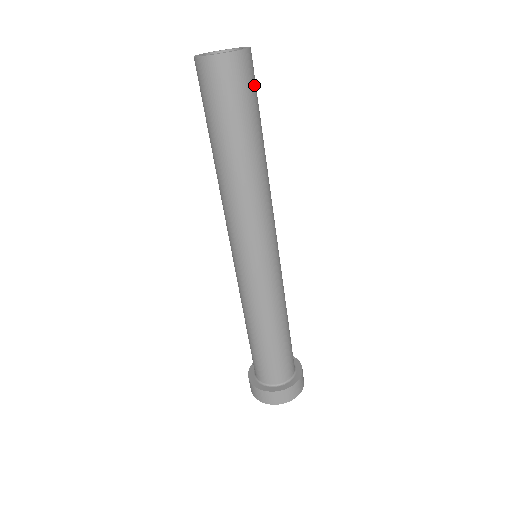
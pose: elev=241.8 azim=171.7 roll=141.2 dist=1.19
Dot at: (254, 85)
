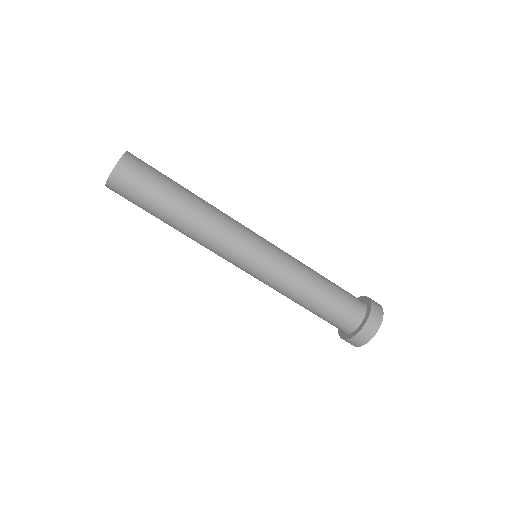
Dot at: (142, 175)
